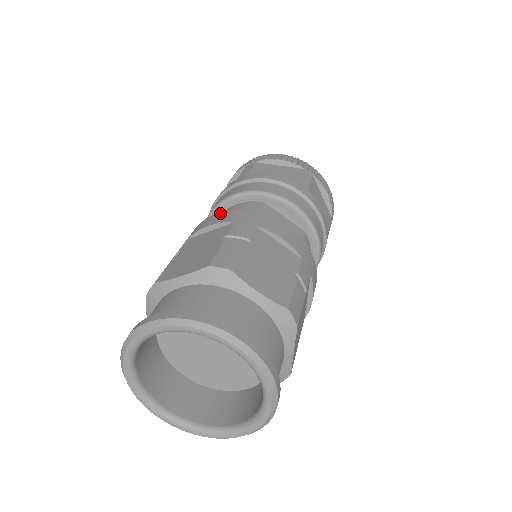
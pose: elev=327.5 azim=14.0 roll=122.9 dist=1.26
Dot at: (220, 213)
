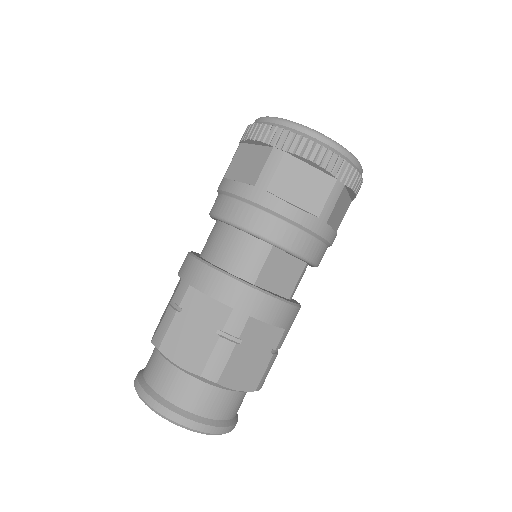
Dot at: (223, 277)
